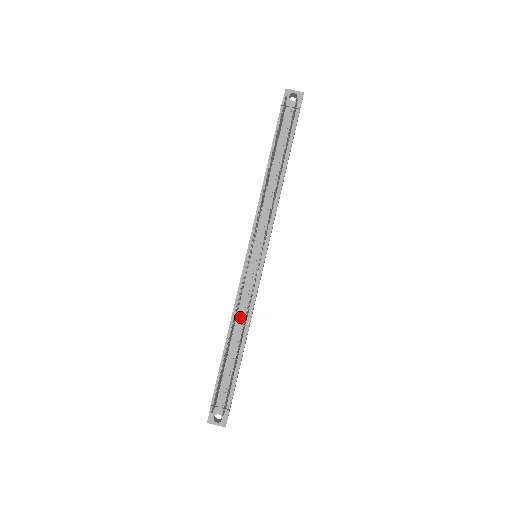
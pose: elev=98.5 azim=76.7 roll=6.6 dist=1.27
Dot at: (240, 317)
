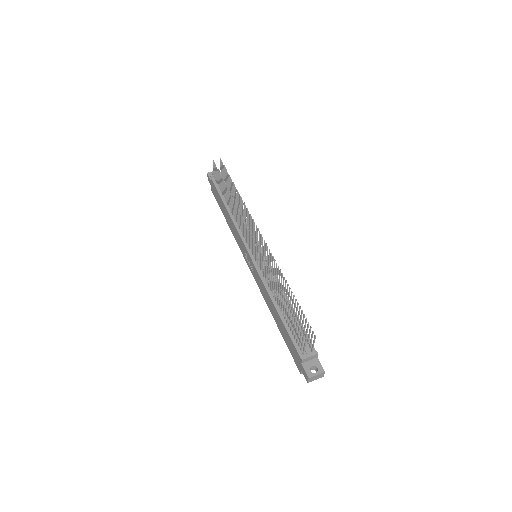
Dot at: occluded
